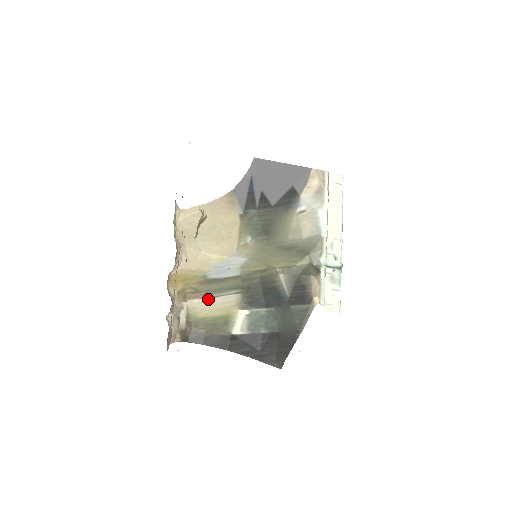
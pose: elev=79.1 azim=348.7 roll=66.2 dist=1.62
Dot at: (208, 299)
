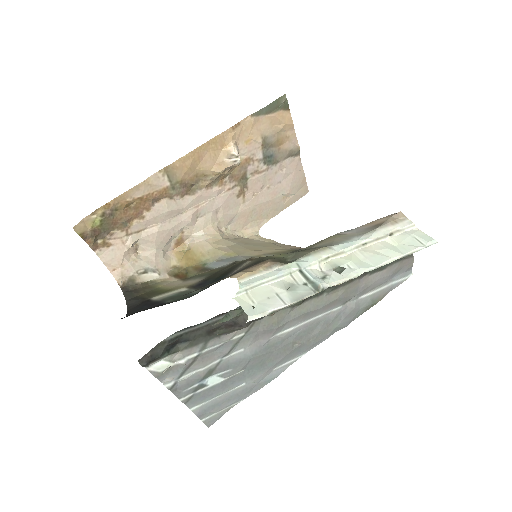
Dot at: (183, 281)
